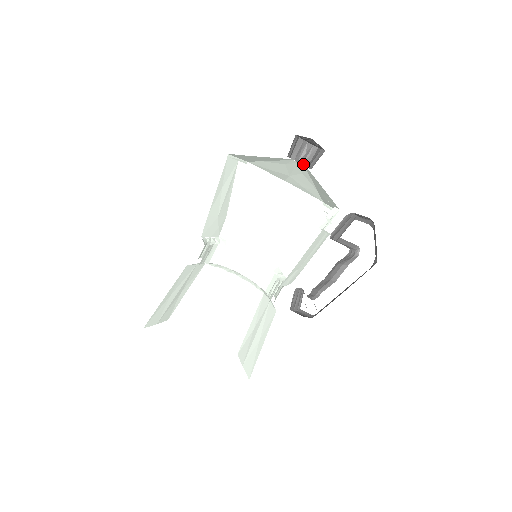
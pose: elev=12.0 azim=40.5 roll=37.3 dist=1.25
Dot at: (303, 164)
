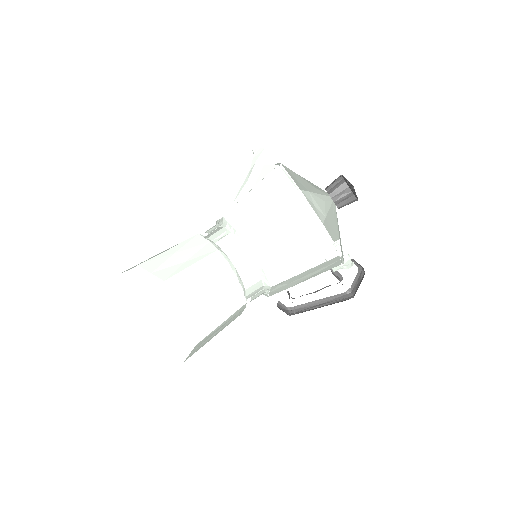
Dot at: (328, 192)
